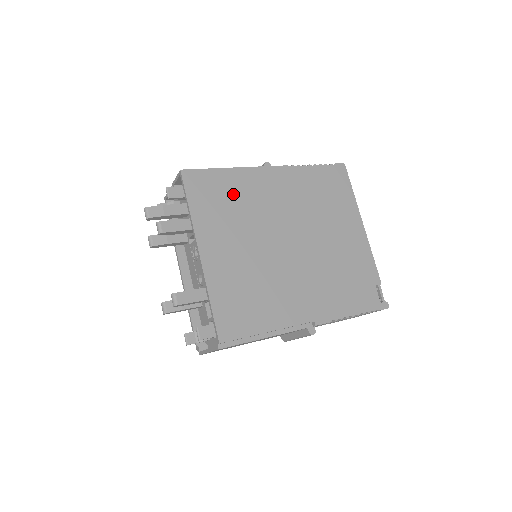
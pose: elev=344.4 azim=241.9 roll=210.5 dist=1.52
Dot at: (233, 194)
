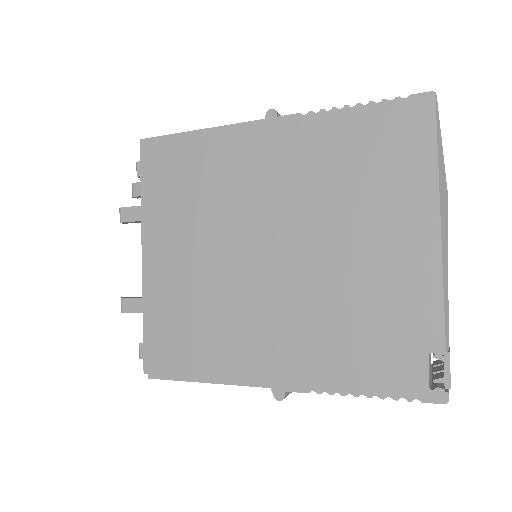
Dot at: (199, 171)
